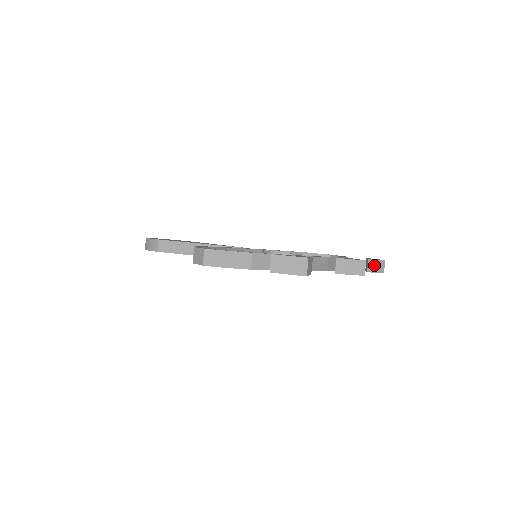
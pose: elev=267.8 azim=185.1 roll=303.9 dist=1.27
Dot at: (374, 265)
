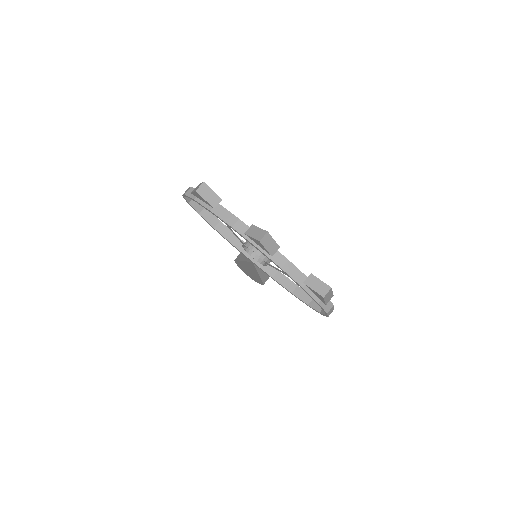
Dot at: (315, 283)
